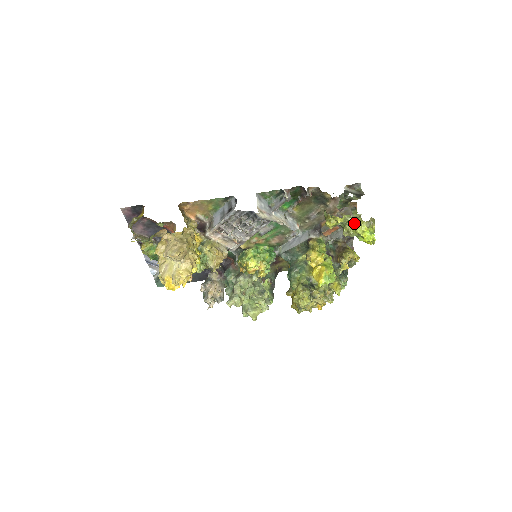
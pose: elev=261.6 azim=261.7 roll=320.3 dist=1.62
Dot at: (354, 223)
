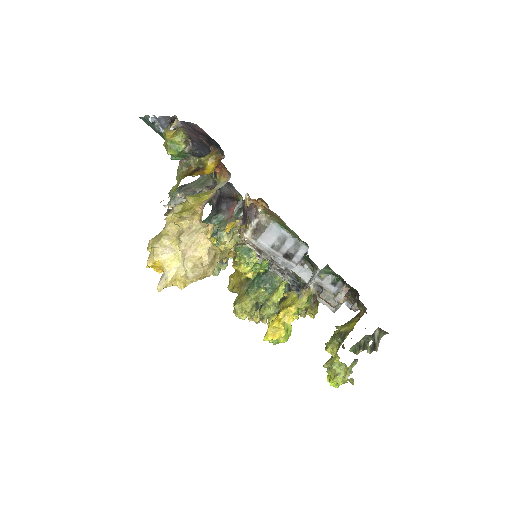
Dot at: (341, 375)
